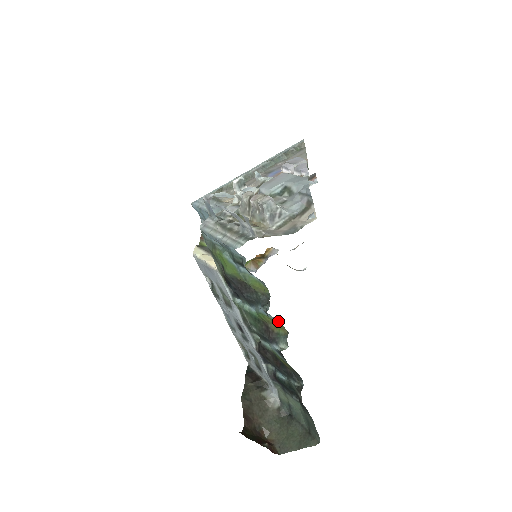
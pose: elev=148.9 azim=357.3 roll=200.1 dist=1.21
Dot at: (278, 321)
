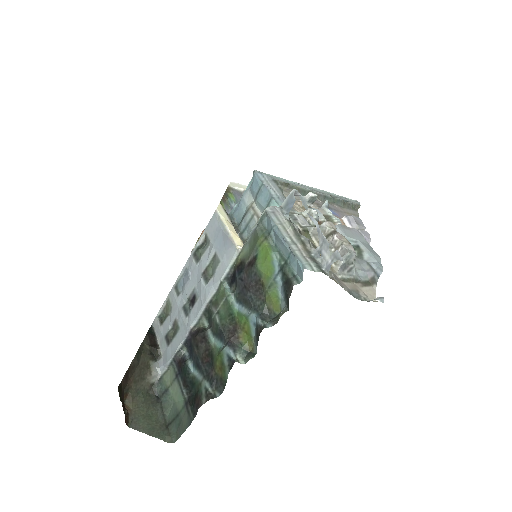
Dot at: (254, 336)
